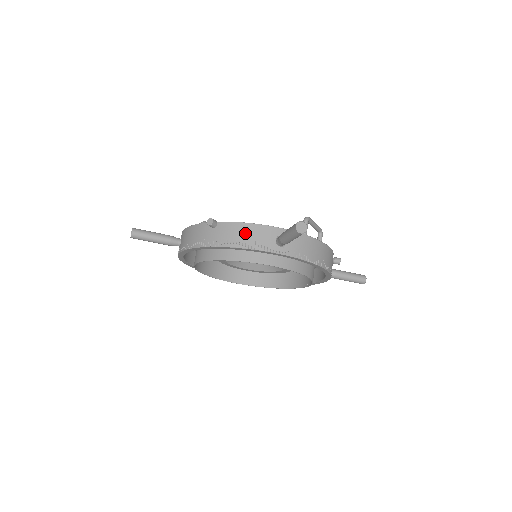
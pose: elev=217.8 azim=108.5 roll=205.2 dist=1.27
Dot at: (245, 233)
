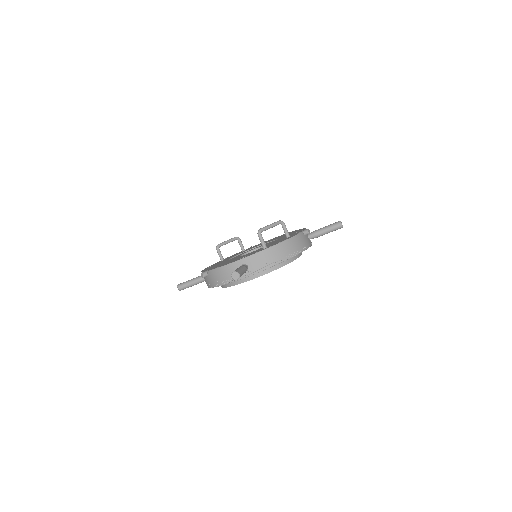
Dot at: (223, 274)
